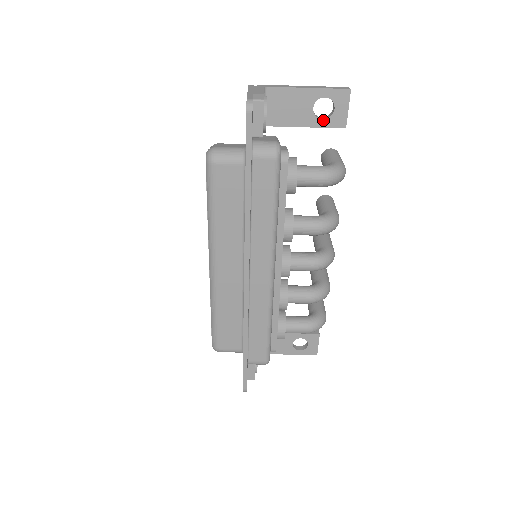
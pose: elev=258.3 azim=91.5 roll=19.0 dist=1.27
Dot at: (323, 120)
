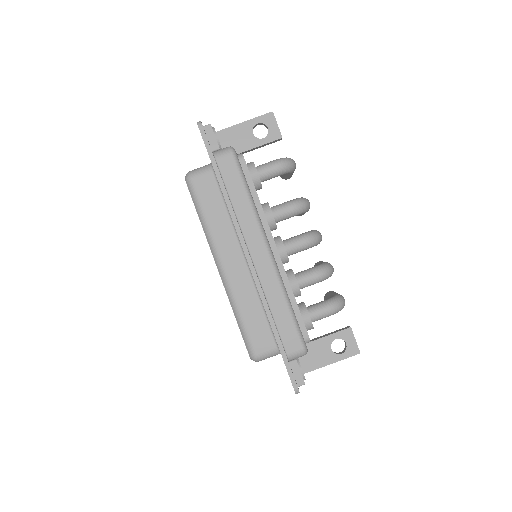
Dot at: (264, 139)
